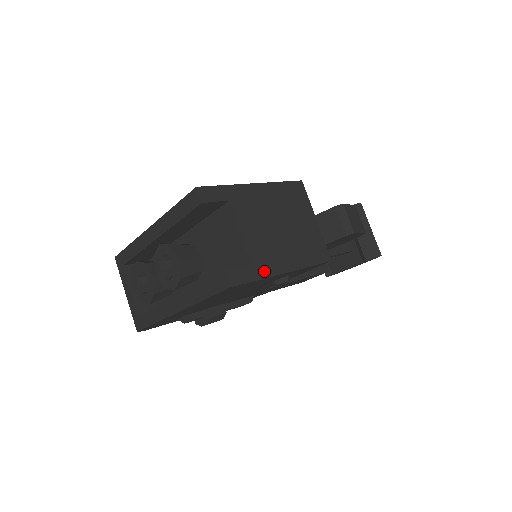
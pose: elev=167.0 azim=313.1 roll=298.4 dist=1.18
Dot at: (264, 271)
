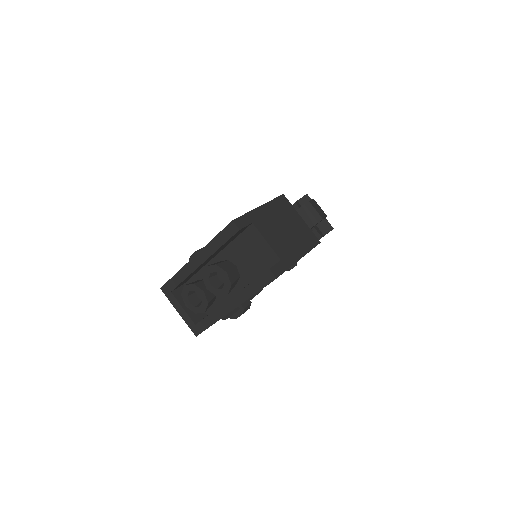
Dot at: (289, 262)
